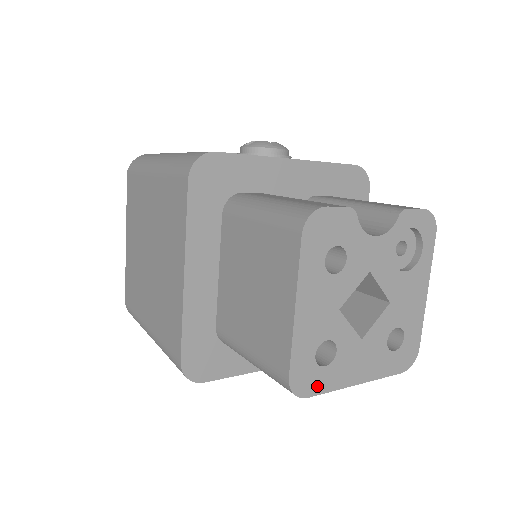
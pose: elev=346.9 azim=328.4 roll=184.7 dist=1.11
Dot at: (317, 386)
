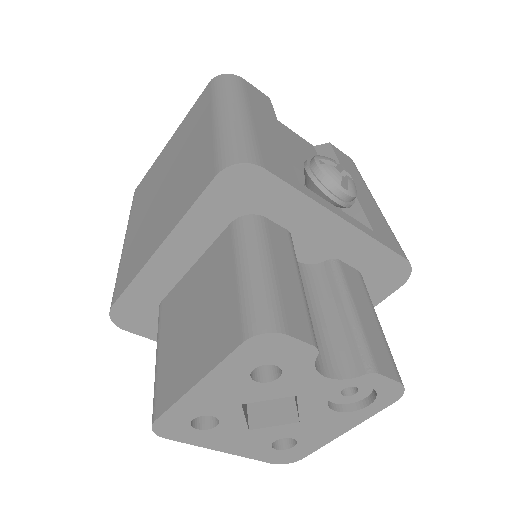
Dot at: (180, 436)
